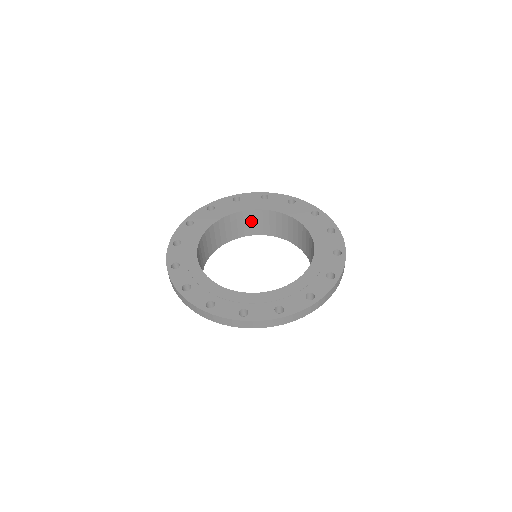
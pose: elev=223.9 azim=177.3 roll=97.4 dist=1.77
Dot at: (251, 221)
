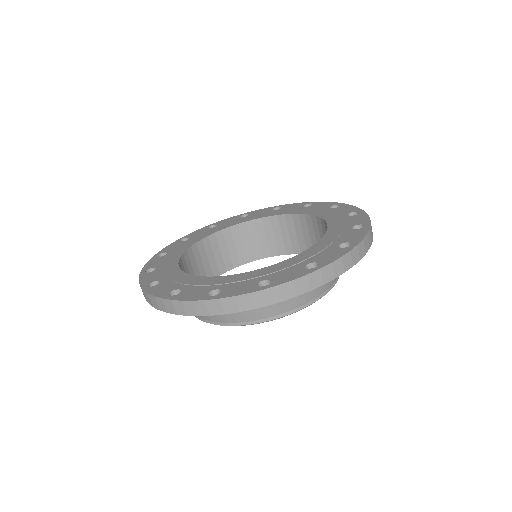
Dot at: (214, 252)
